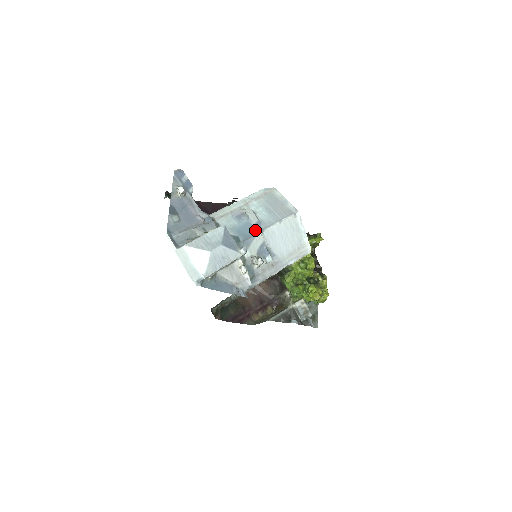
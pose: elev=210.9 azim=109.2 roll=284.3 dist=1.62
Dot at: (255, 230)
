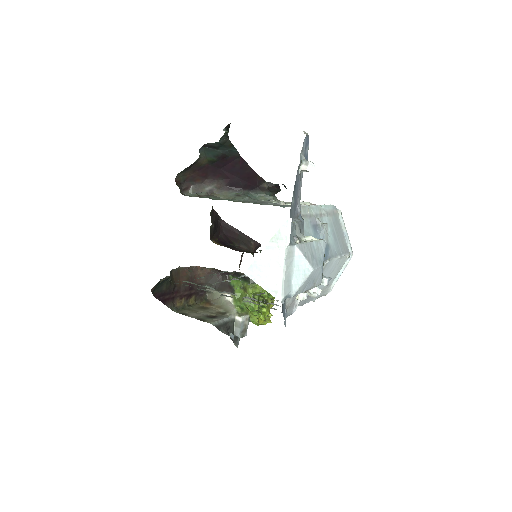
Dot at: (325, 254)
